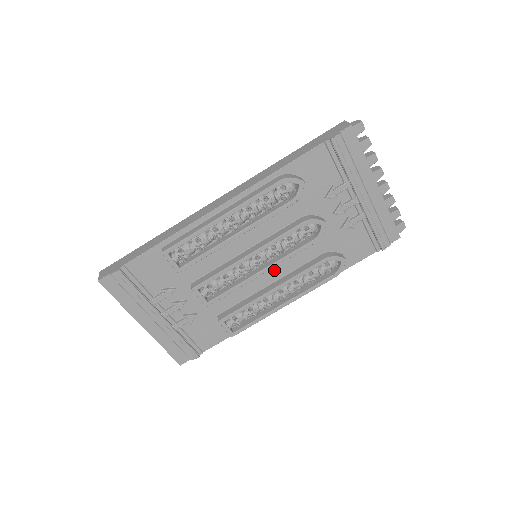
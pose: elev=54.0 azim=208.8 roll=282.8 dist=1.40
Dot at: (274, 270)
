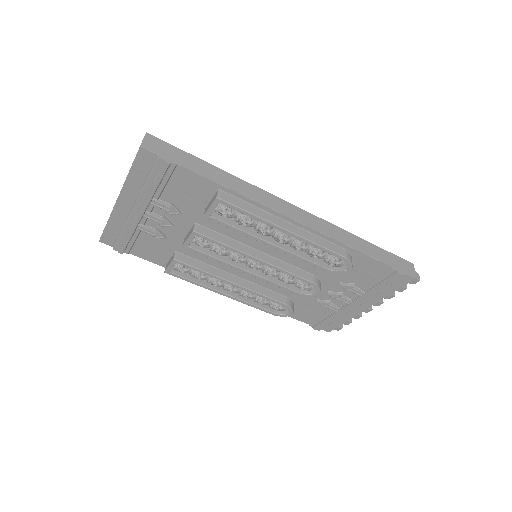
Dot at: occluded
